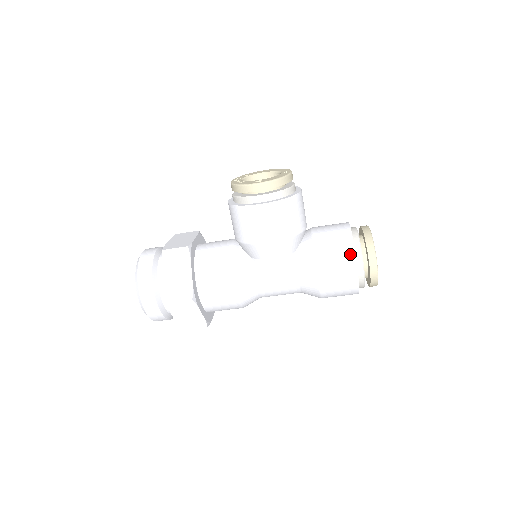
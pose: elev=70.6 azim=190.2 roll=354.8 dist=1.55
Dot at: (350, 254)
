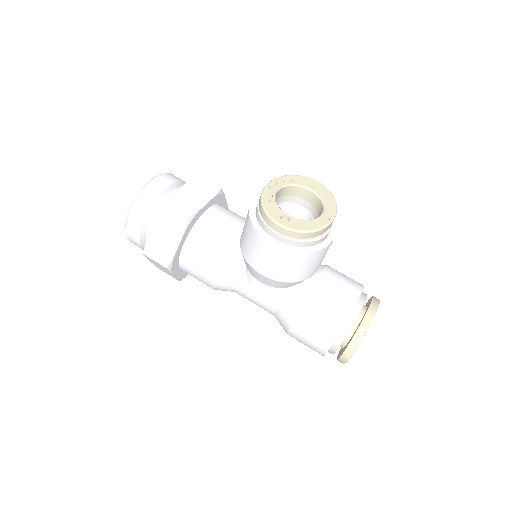
Dot at: (332, 333)
